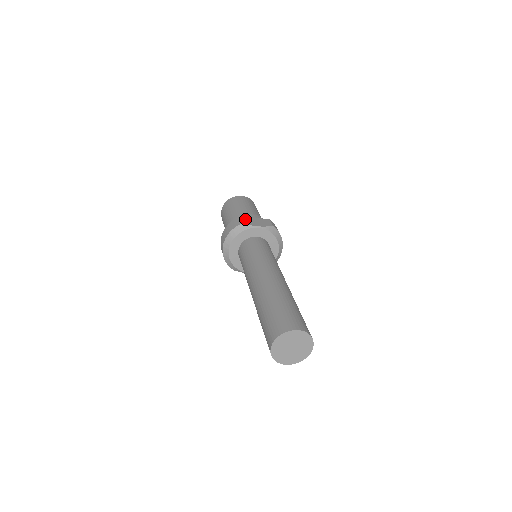
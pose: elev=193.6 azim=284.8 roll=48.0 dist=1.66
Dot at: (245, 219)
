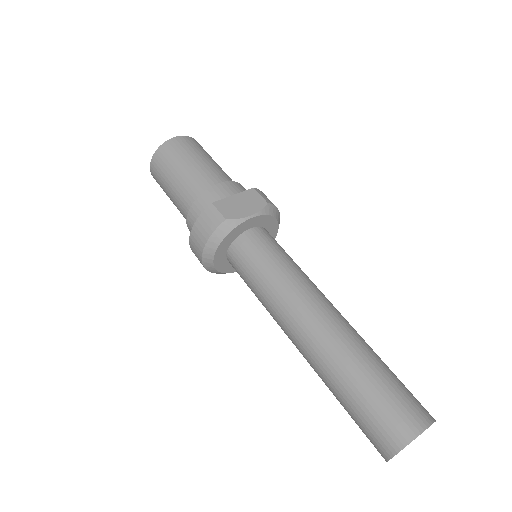
Dot at: (223, 206)
